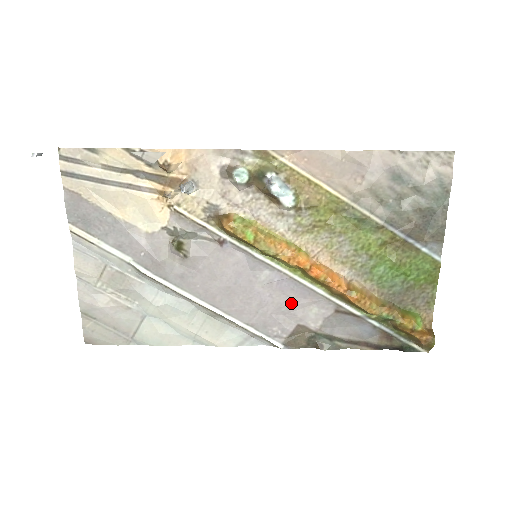
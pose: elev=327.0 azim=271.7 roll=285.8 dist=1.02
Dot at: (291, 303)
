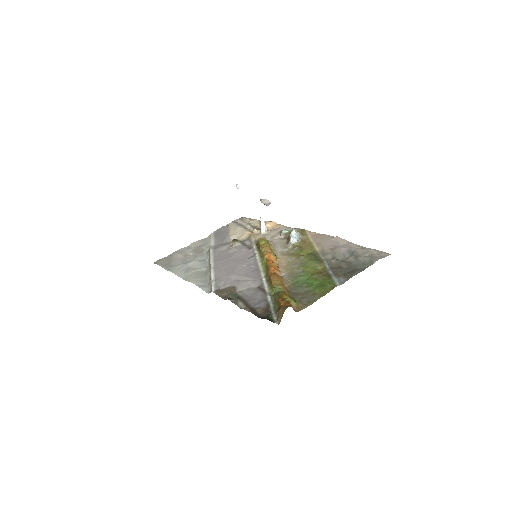
Dot at: (244, 276)
